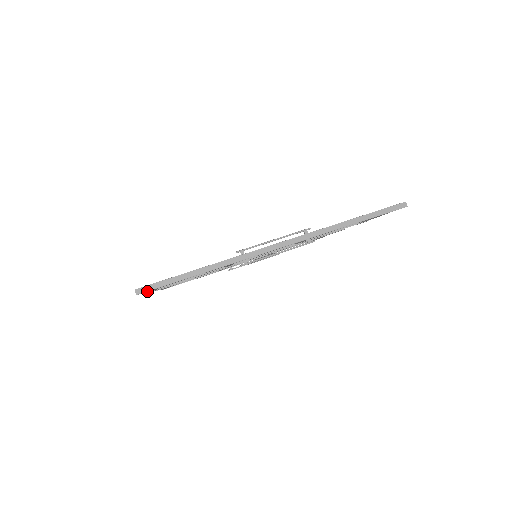
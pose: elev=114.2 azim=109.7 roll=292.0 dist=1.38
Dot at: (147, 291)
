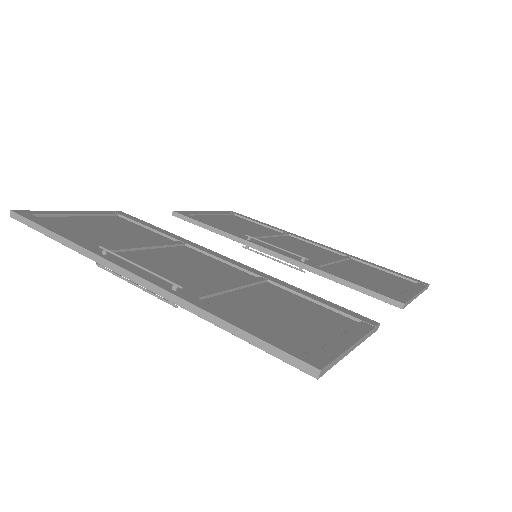
Dot at: (17, 220)
